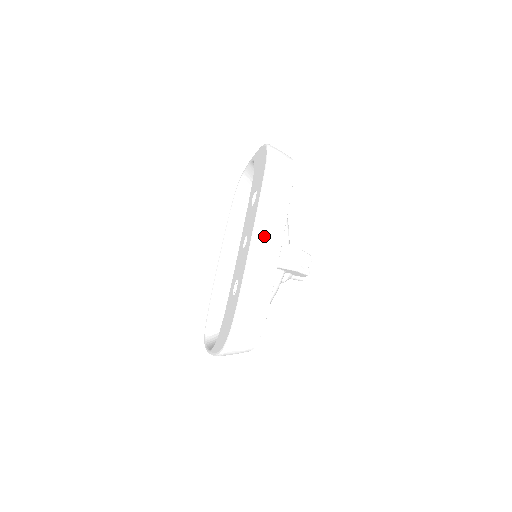
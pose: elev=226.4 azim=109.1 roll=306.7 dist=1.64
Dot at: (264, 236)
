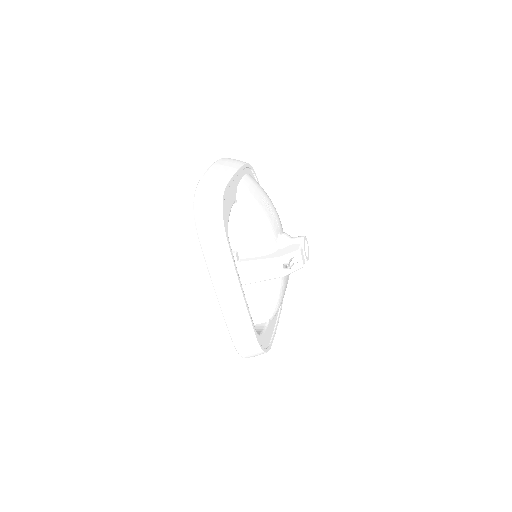
Dot at: (224, 292)
